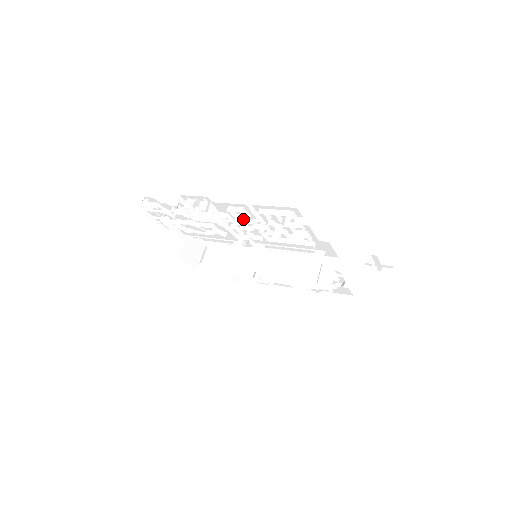
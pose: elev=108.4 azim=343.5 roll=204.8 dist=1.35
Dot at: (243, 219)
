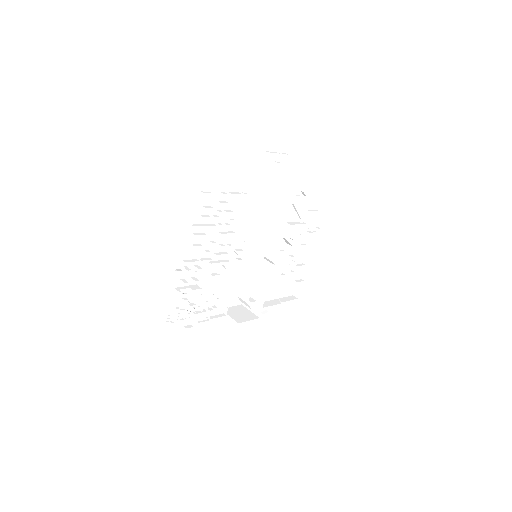
Dot at: (206, 242)
